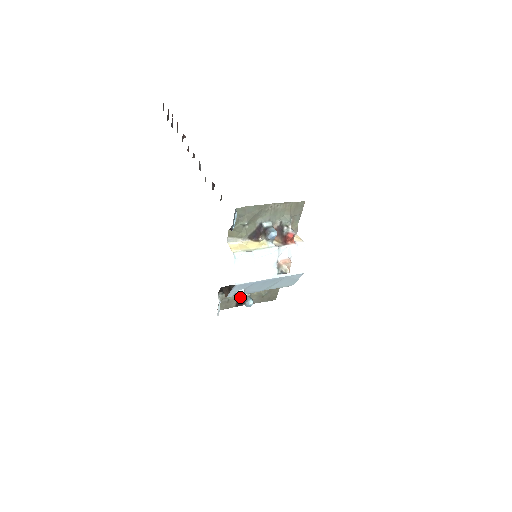
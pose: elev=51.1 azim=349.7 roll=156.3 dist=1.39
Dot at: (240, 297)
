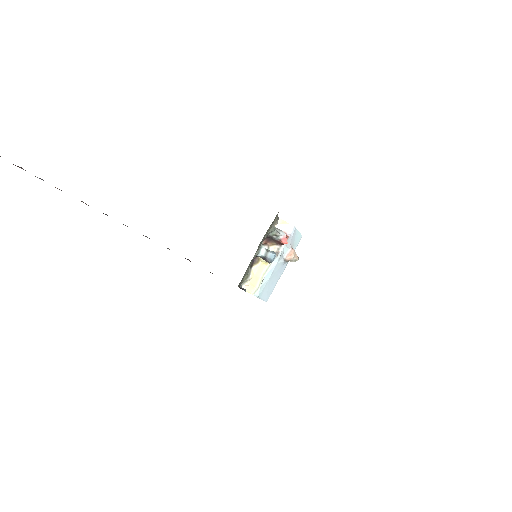
Dot at: occluded
